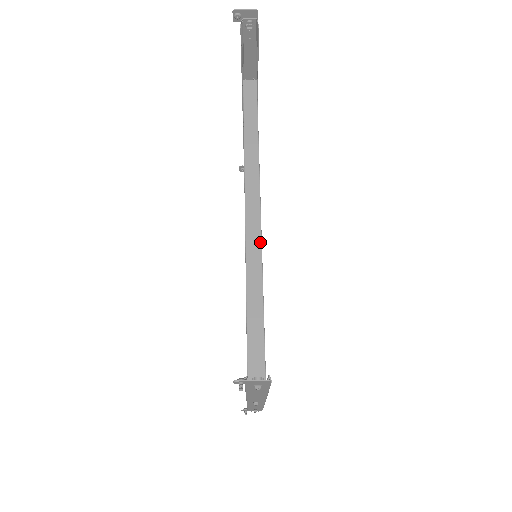
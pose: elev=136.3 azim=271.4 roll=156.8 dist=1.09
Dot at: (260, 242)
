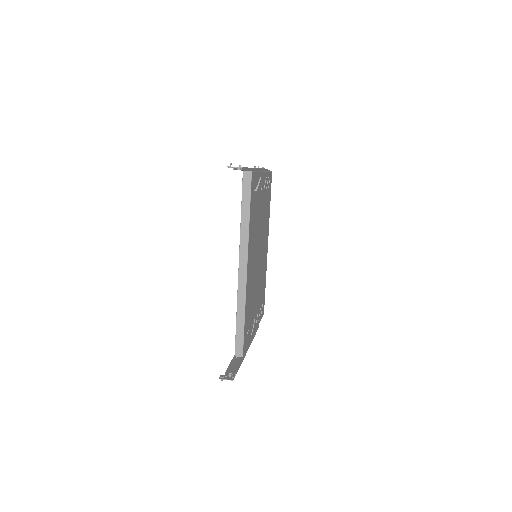
Dot at: (245, 287)
